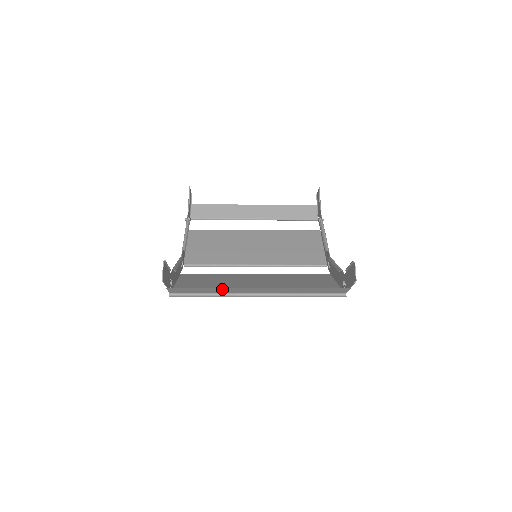
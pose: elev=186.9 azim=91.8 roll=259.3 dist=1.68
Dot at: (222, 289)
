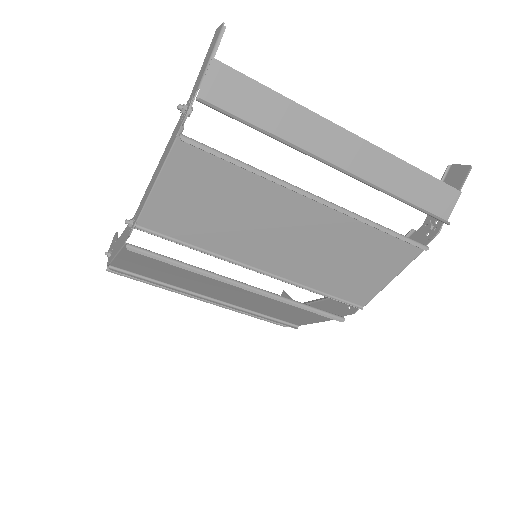
Dot at: (296, 115)
